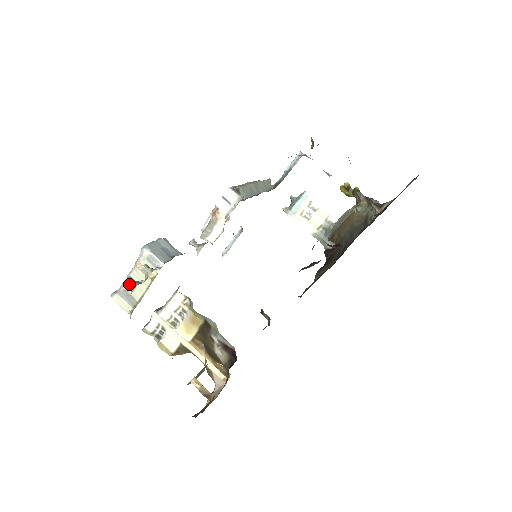
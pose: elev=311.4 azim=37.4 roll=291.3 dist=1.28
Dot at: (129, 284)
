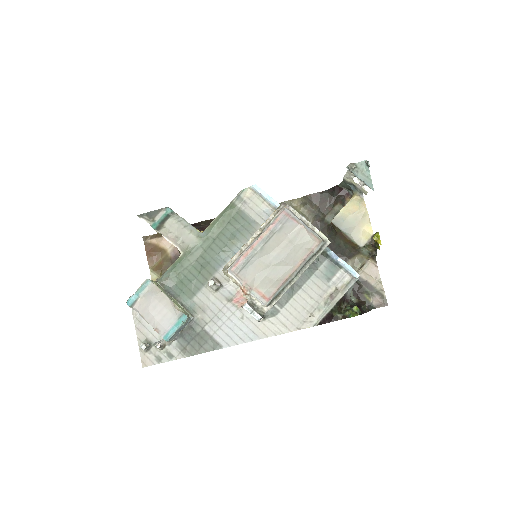
Dot at: (143, 348)
